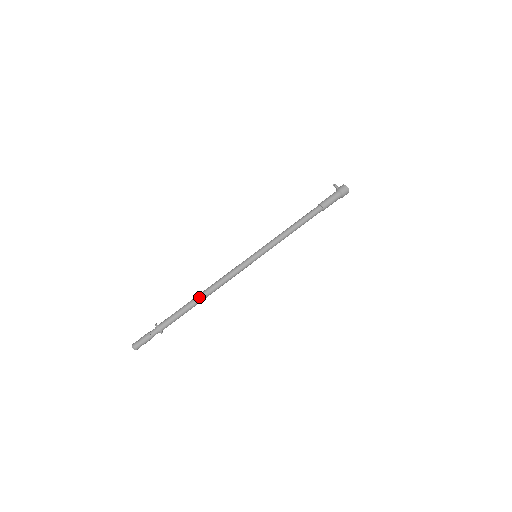
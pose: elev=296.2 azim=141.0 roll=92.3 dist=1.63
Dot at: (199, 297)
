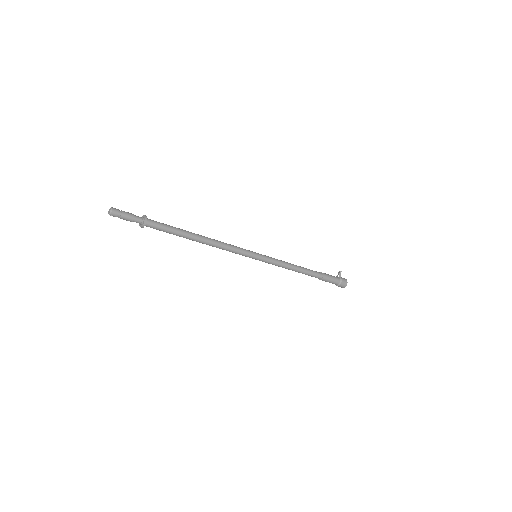
Dot at: (195, 235)
